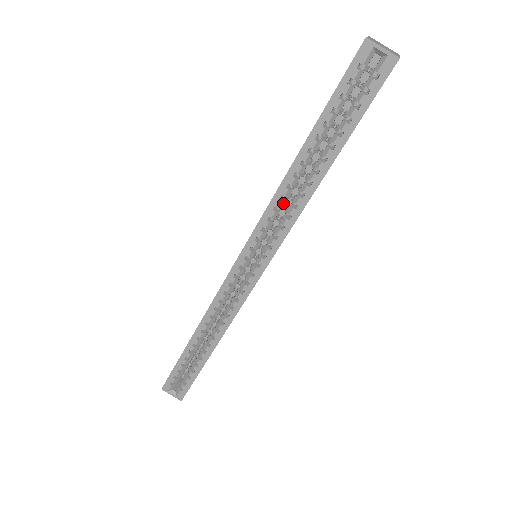
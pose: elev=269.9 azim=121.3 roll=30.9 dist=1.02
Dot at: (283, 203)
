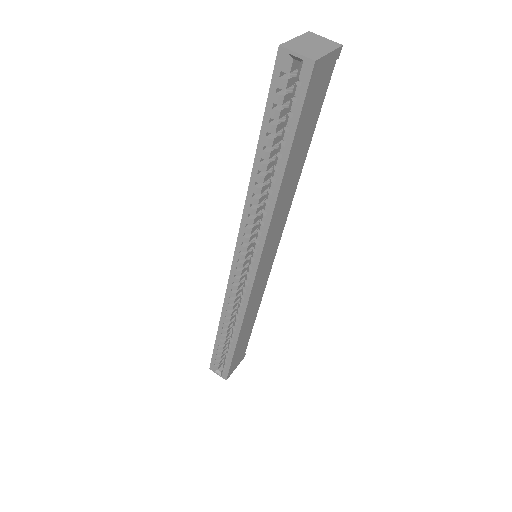
Dot at: (255, 210)
